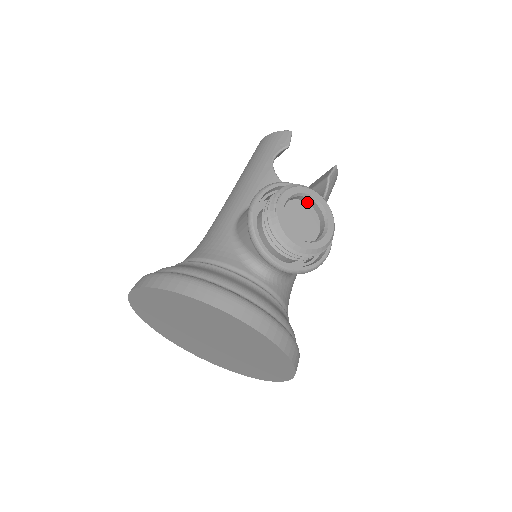
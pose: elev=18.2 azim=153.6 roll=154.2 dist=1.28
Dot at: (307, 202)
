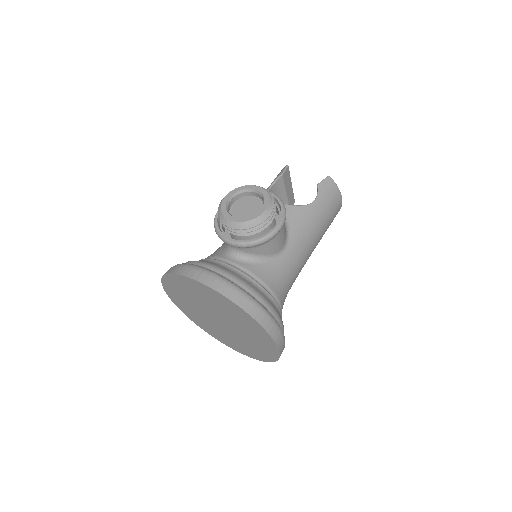
Dot at: (255, 196)
